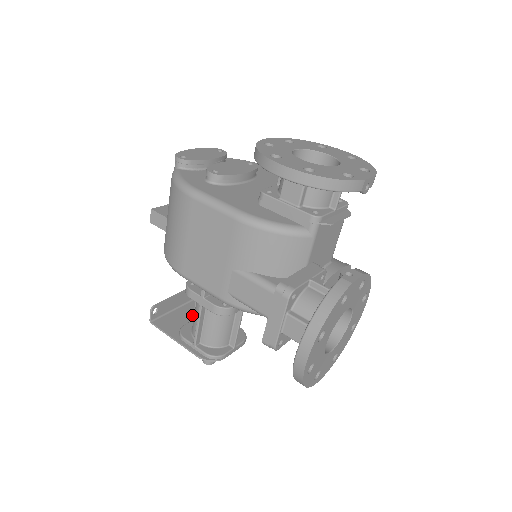
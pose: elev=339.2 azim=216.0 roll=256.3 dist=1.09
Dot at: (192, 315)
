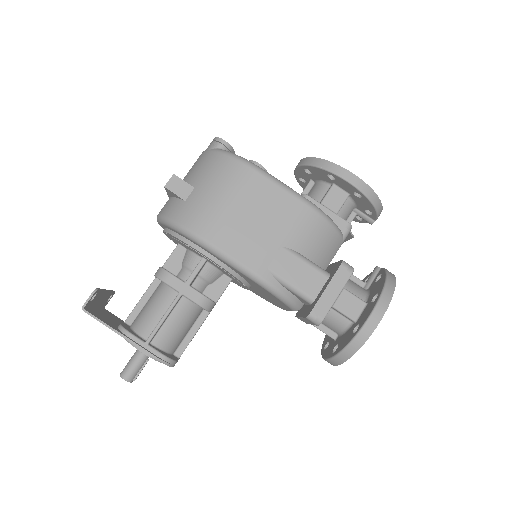
Dot at: (115, 320)
